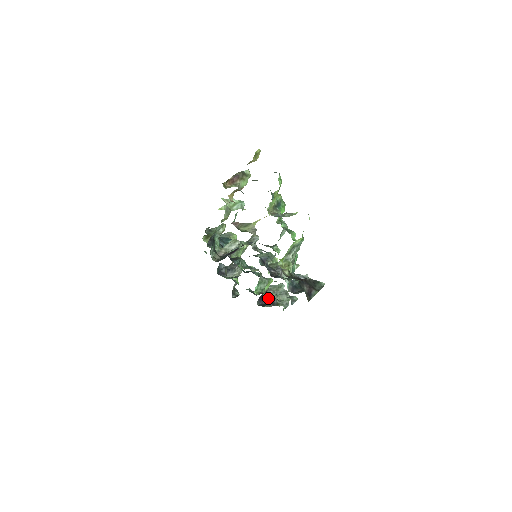
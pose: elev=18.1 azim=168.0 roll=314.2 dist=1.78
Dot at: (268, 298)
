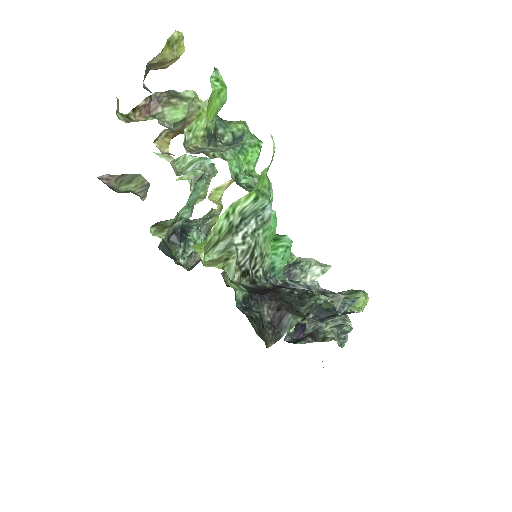
Dot at: (310, 328)
